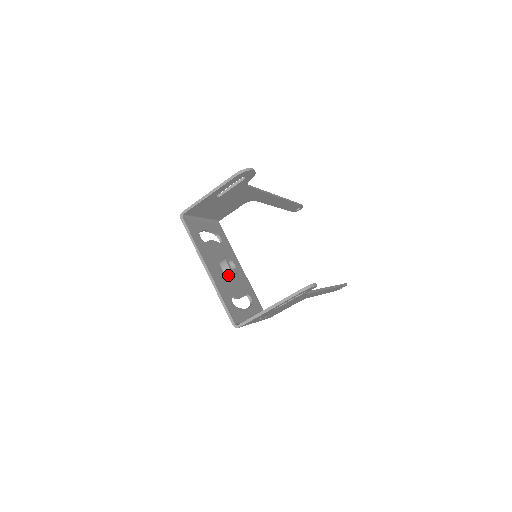
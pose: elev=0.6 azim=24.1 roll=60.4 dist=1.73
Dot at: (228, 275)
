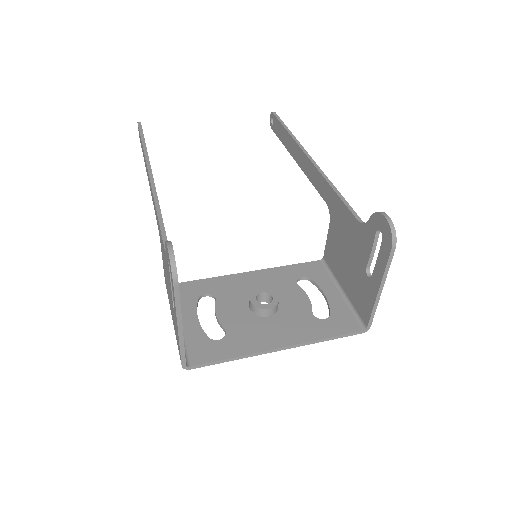
Dot at: (277, 309)
